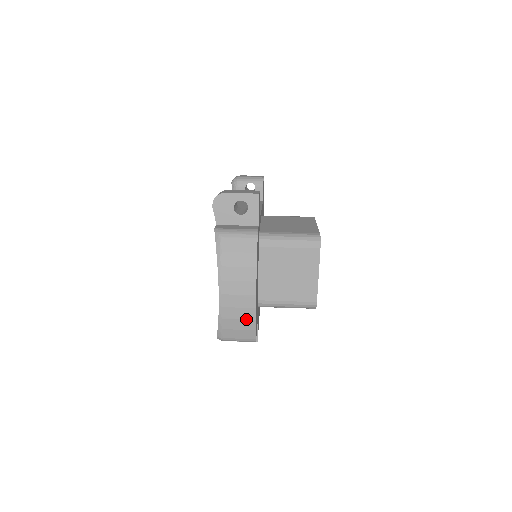
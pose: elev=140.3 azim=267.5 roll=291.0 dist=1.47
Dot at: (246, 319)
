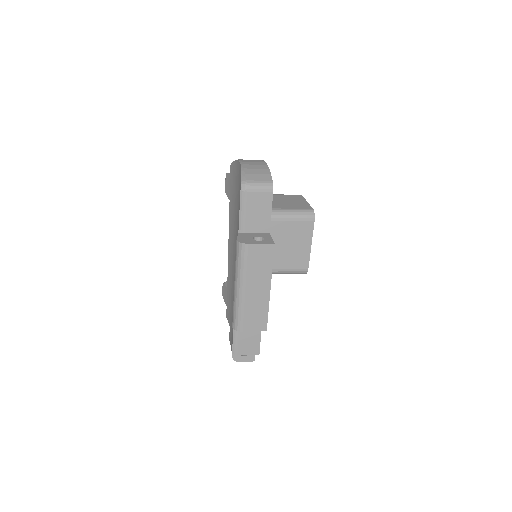
Dot at: (262, 169)
